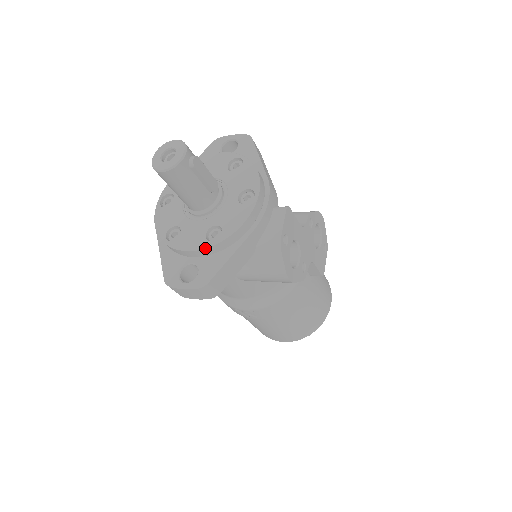
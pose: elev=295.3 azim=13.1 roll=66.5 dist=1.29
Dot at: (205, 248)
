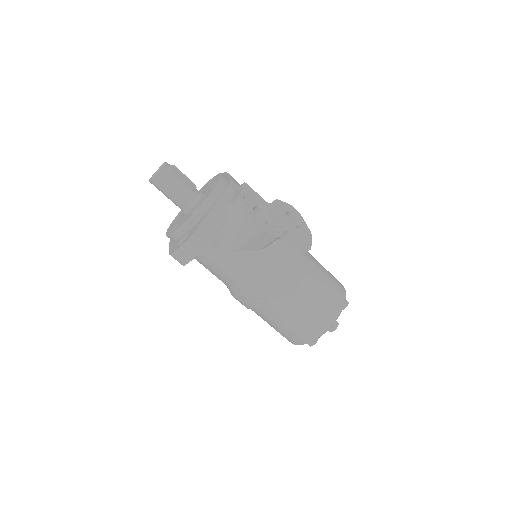
Dot at: (189, 218)
